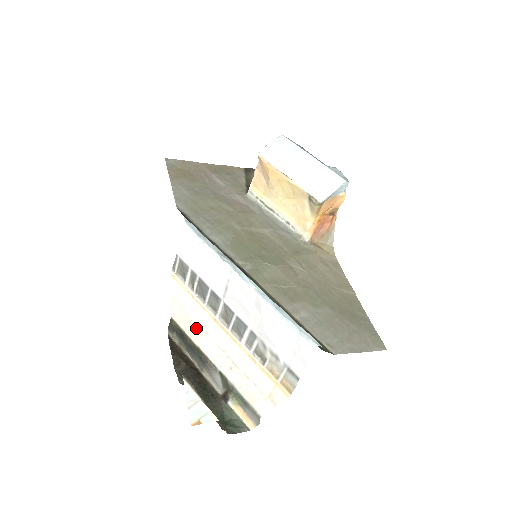
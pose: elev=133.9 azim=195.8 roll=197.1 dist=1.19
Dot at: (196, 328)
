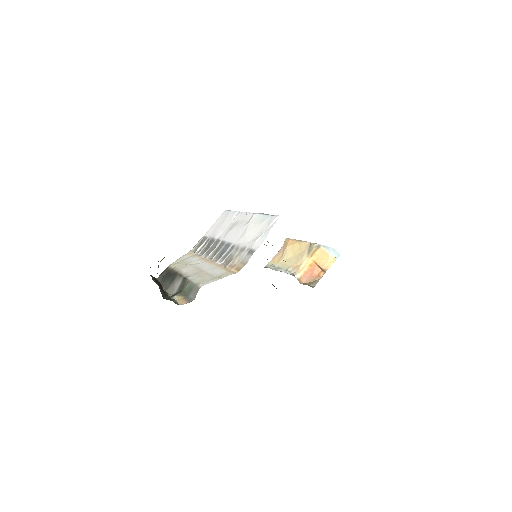
Dot at: (185, 265)
